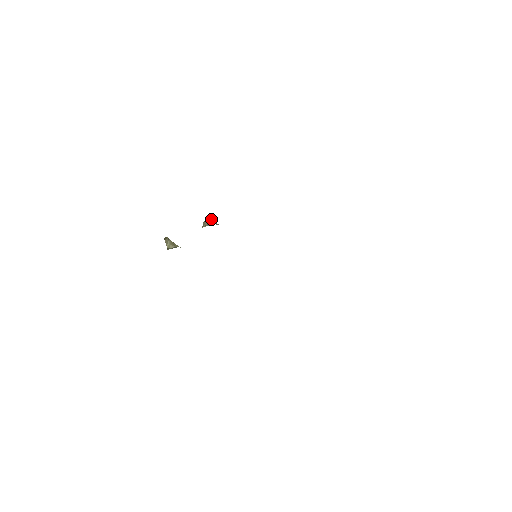
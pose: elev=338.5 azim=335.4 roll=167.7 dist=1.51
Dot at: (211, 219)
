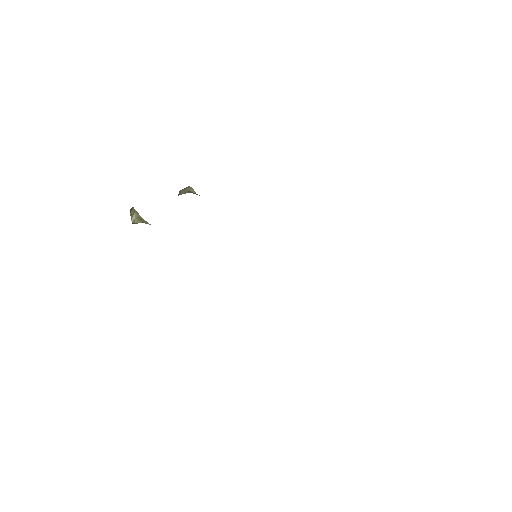
Dot at: (191, 188)
